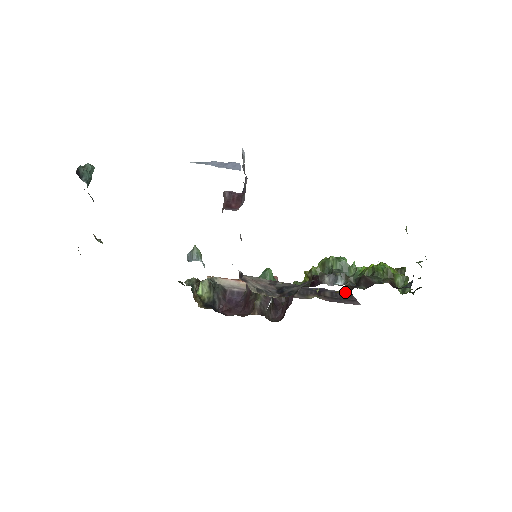
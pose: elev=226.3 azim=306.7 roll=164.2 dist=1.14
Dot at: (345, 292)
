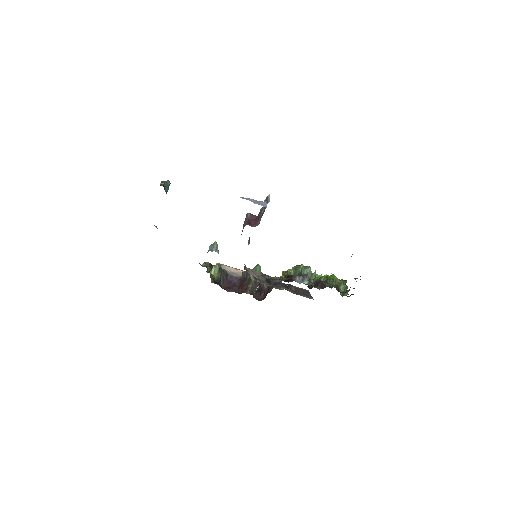
Dot at: (304, 289)
